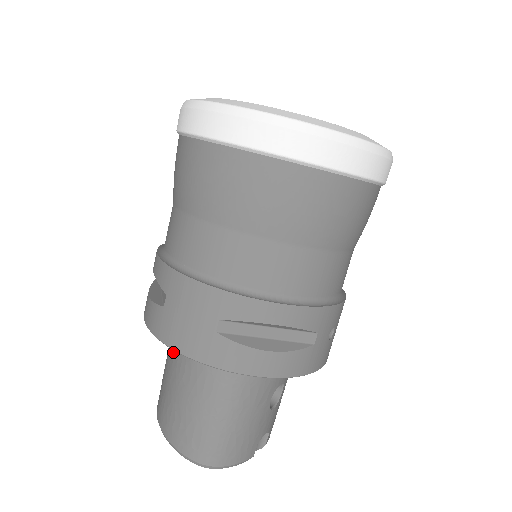
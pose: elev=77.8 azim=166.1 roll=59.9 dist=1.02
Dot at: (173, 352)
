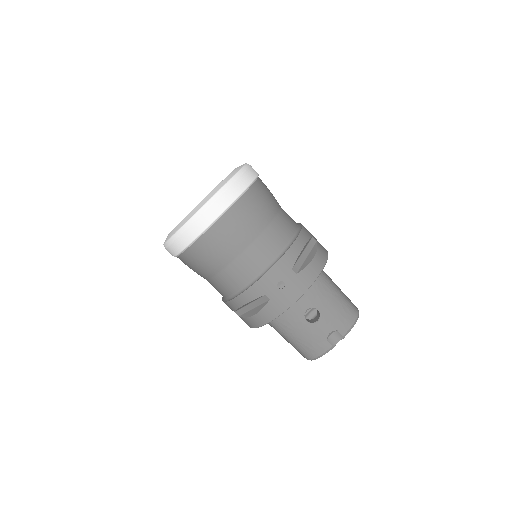
Dot at: occluded
